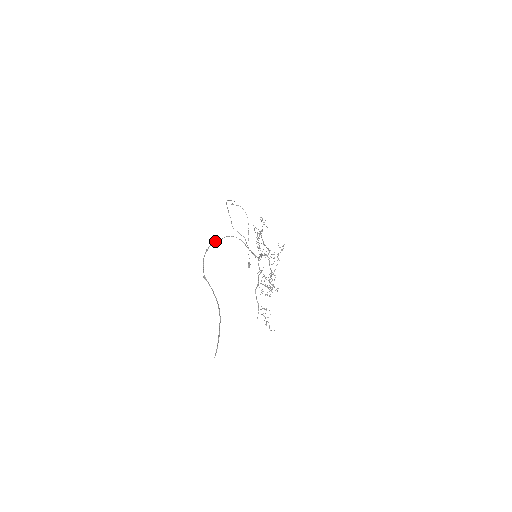
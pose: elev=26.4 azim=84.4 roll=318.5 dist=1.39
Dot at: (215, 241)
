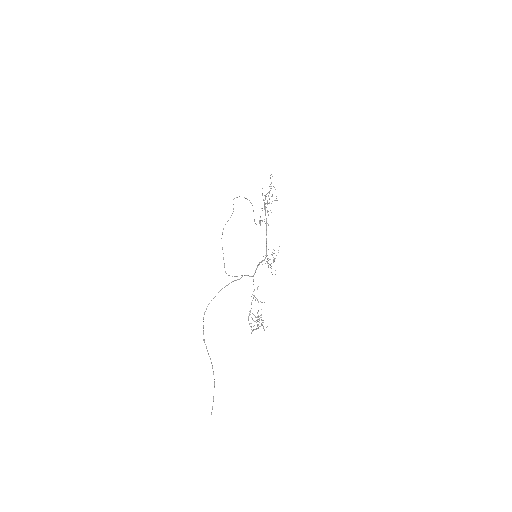
Dot at: occluded
